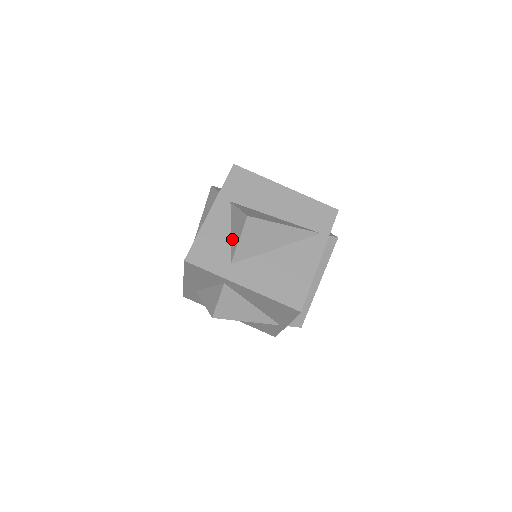
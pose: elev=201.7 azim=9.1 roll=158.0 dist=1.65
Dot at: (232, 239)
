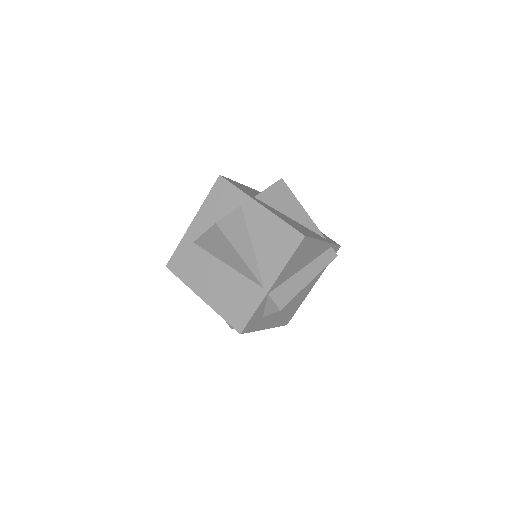
Dot at: occluded
